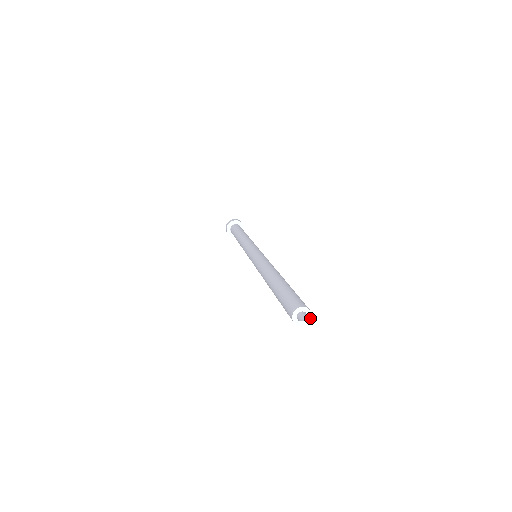
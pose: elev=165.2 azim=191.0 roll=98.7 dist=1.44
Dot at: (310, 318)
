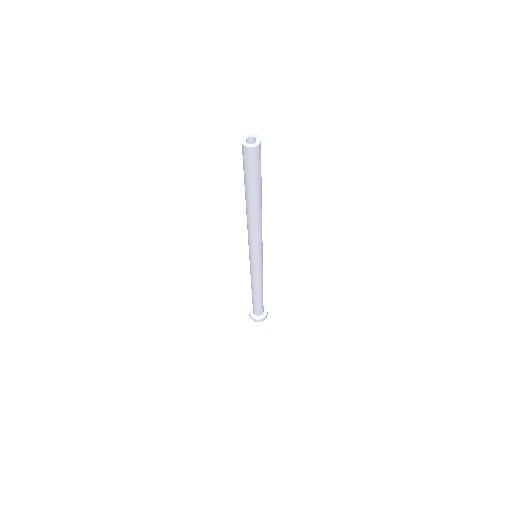
Dot at: (256, 146)
